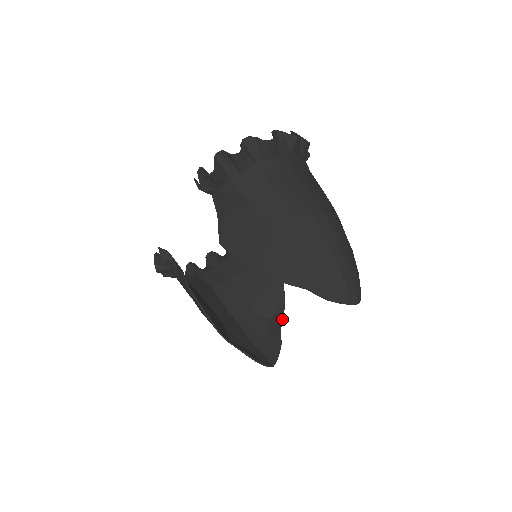
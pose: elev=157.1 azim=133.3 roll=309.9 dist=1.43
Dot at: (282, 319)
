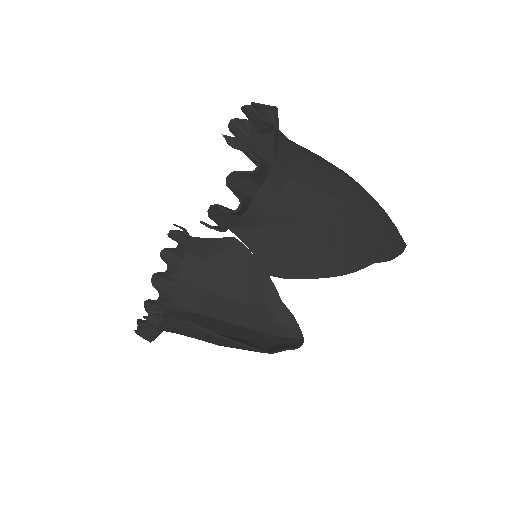
Dot at: (278, 293)
